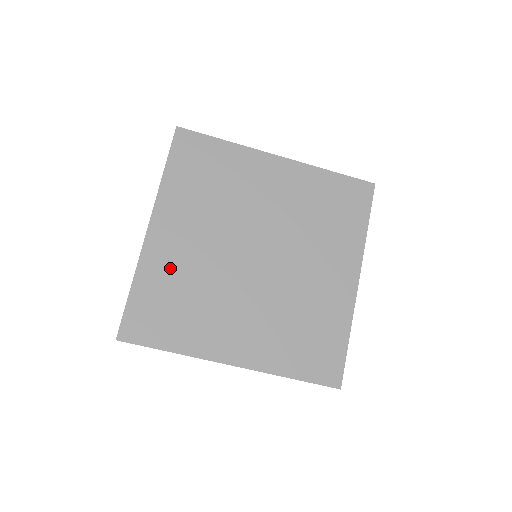
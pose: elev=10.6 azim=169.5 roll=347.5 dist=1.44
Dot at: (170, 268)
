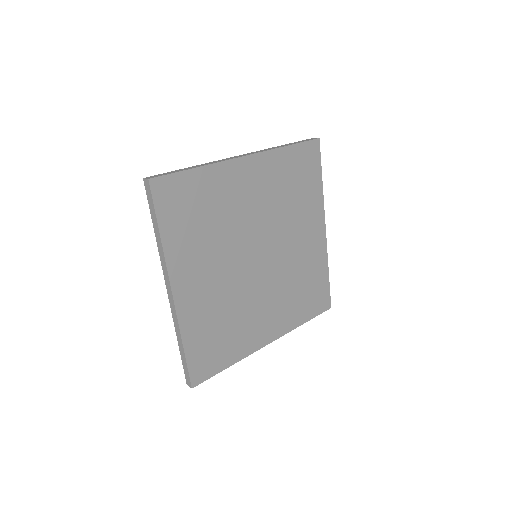
Dot at: (204, 312)
